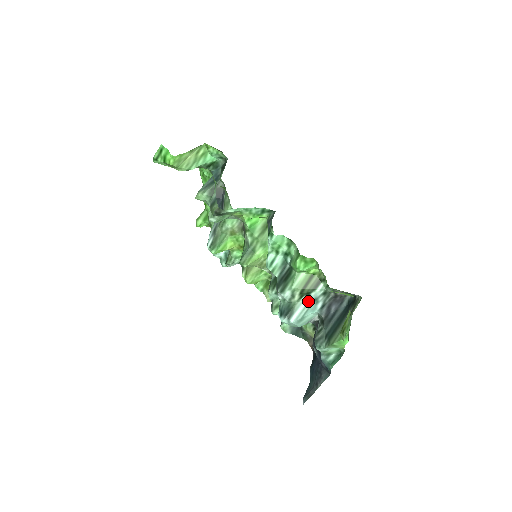
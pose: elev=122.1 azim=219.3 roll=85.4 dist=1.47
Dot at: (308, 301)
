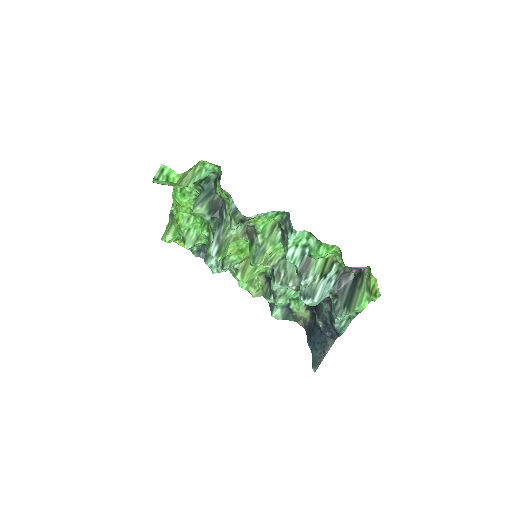
Dot at: (324, 281)
